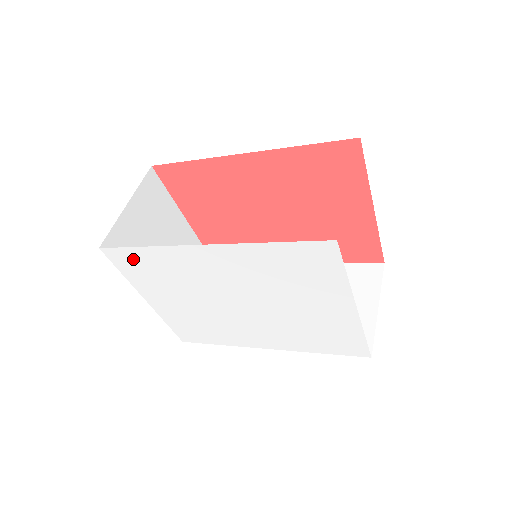
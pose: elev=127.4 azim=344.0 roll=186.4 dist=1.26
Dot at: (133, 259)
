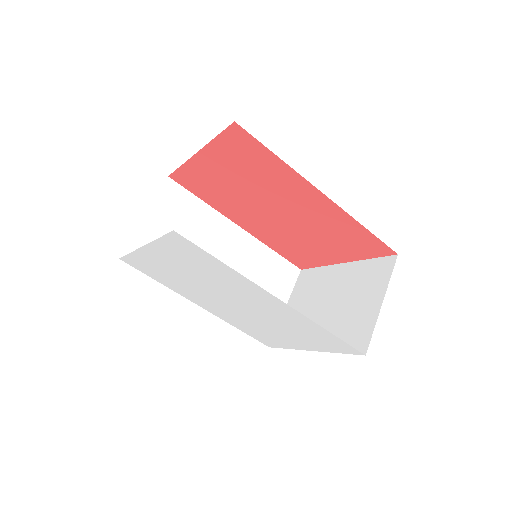
Dot at: (195, 253)
